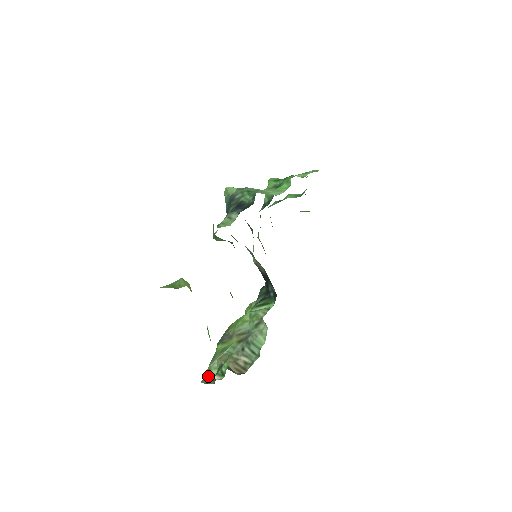
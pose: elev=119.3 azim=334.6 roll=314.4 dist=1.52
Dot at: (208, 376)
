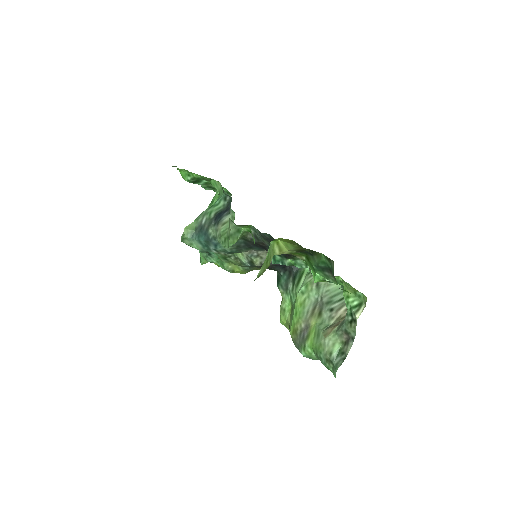
Dot at: (336, 358)
